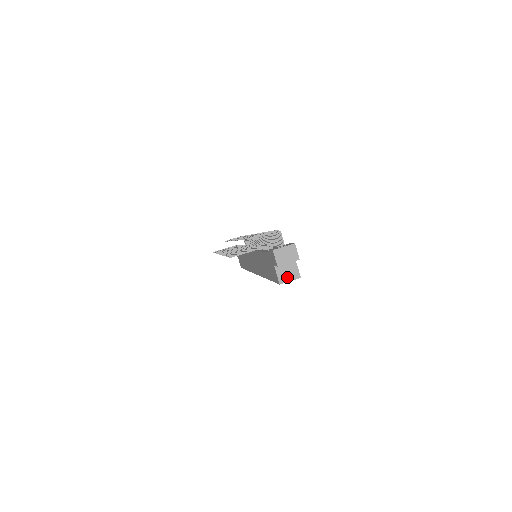
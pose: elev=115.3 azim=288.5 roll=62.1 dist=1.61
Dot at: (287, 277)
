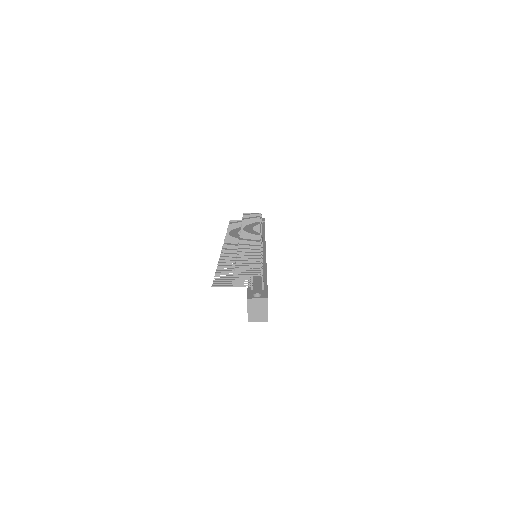
Dot at: (256, 318)
